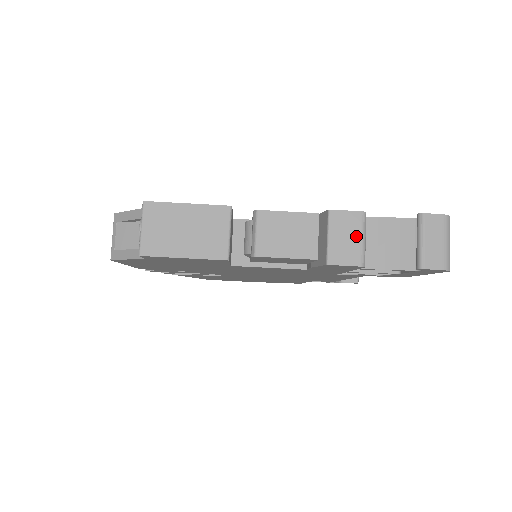
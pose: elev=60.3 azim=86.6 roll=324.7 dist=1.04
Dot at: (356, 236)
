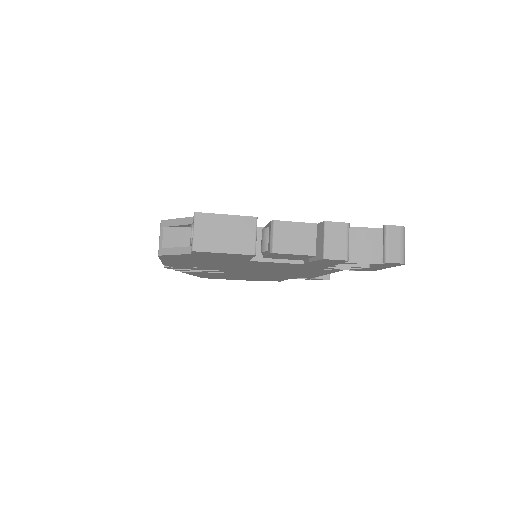
Dot at: (343, 240)
